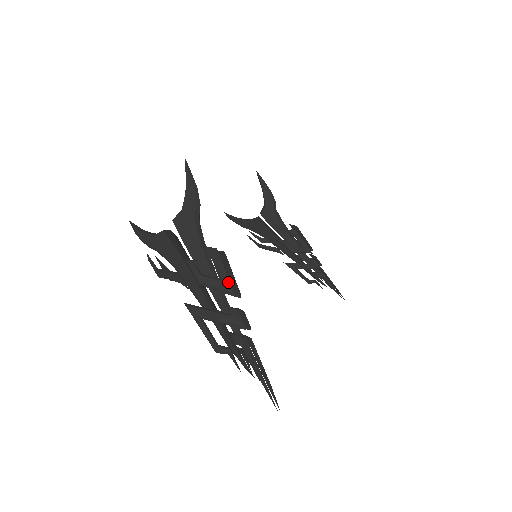
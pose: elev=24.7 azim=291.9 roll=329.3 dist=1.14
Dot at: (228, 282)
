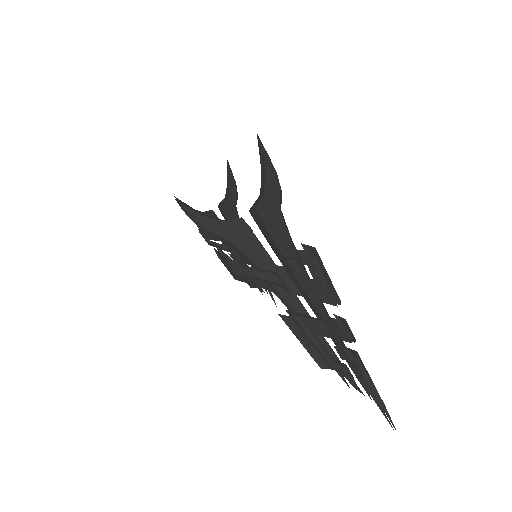
Dot at: (333, 288)
